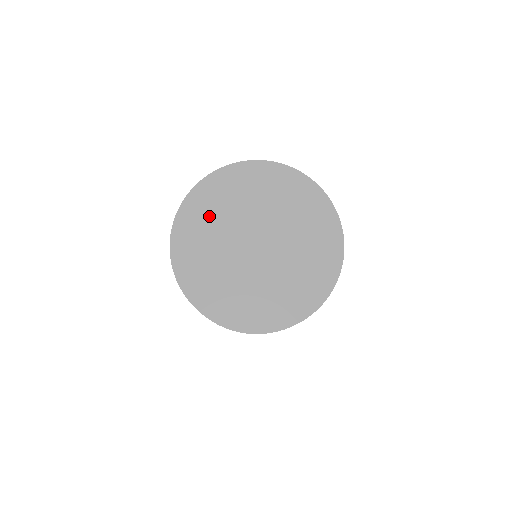
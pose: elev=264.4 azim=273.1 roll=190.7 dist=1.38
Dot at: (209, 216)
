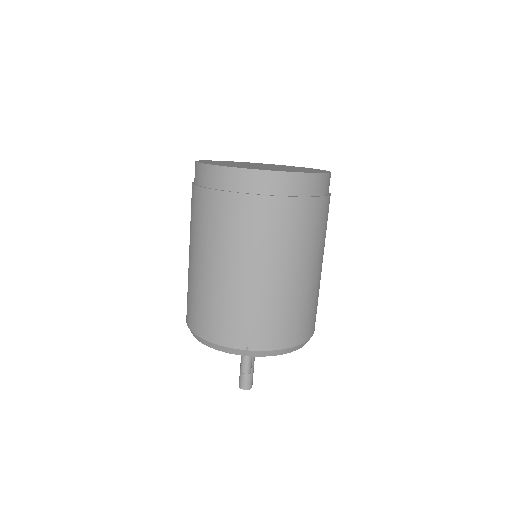
Dot at: (227, 162)
